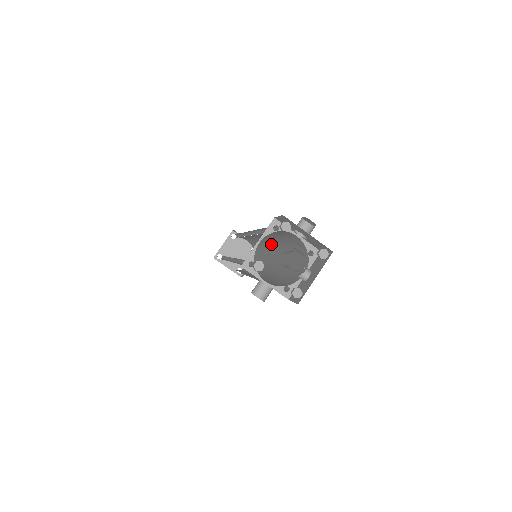
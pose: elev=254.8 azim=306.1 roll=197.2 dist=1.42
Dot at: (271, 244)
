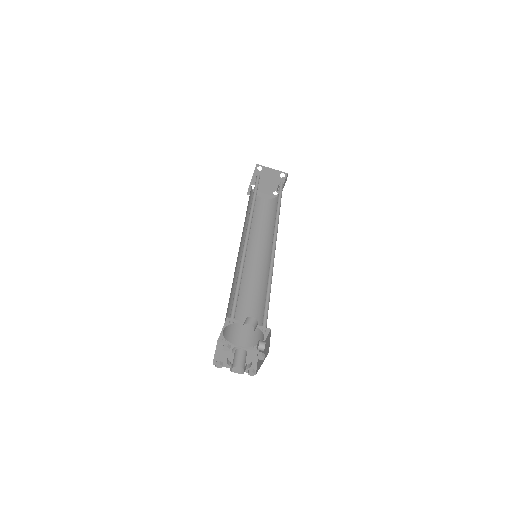
Dot at: occluded
